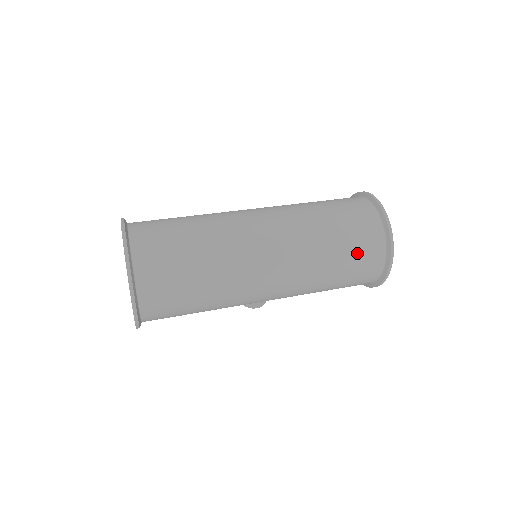
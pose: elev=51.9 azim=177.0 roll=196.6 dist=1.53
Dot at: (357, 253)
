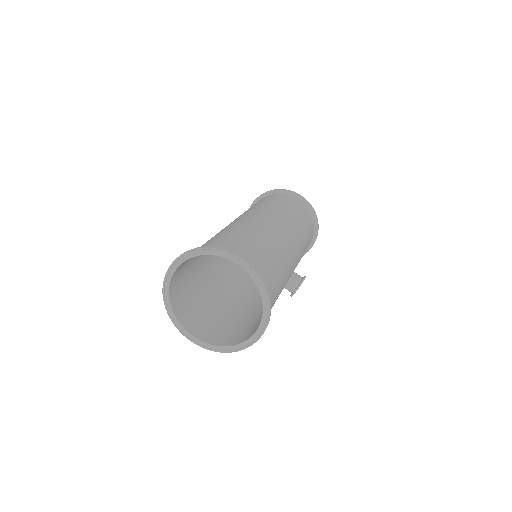
Dot at: (279, 199)
